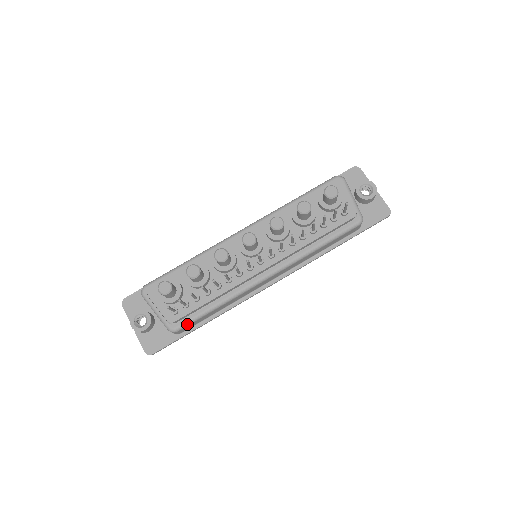
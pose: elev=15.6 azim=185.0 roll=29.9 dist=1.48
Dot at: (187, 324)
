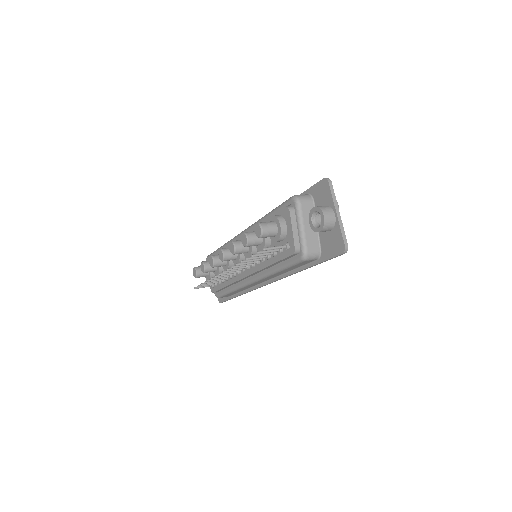
Dot at: (221, 296)
